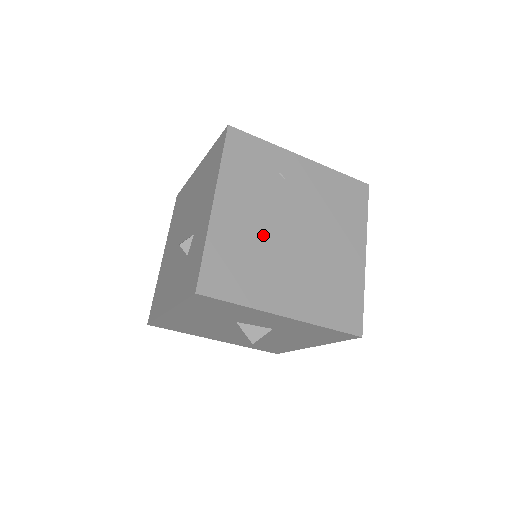
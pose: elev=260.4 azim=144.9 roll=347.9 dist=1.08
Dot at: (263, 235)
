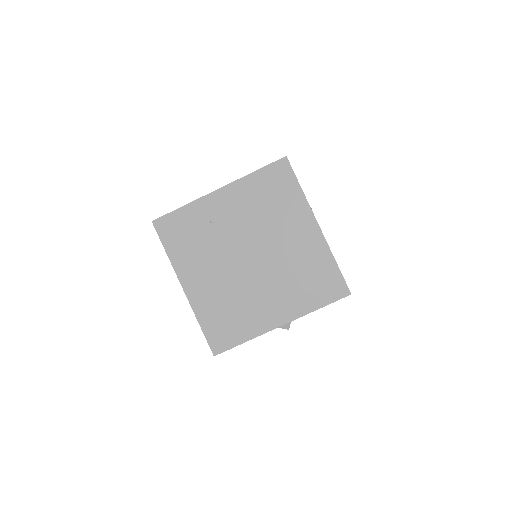
Dot at: (229, 281)
